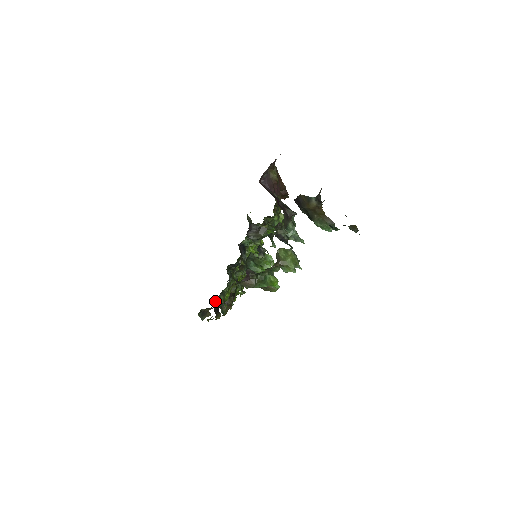
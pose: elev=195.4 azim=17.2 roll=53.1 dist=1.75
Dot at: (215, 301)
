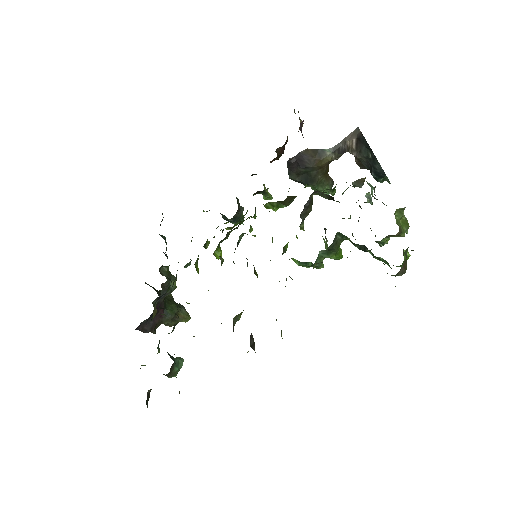
Dot at: occluded
